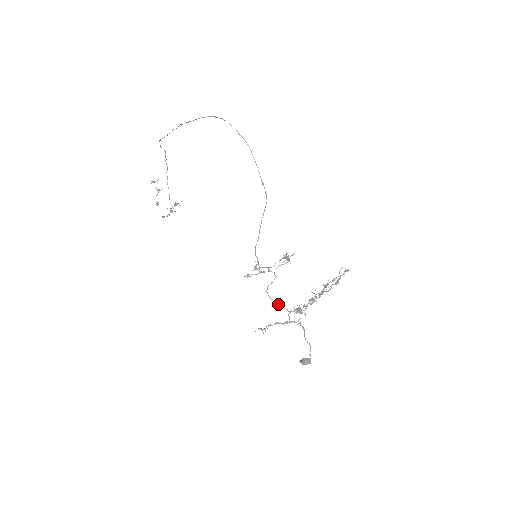
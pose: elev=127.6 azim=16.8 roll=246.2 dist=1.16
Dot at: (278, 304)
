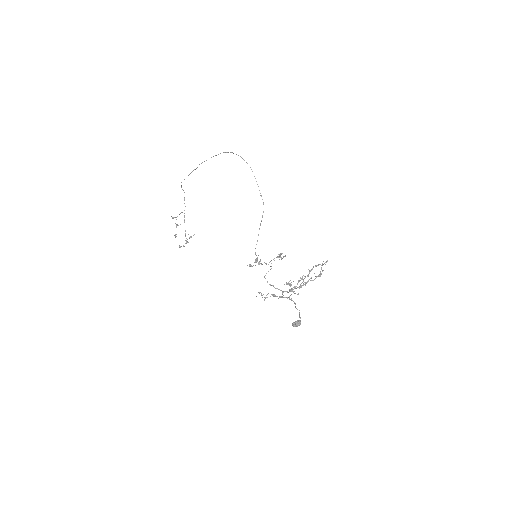
Dot at: occluded
